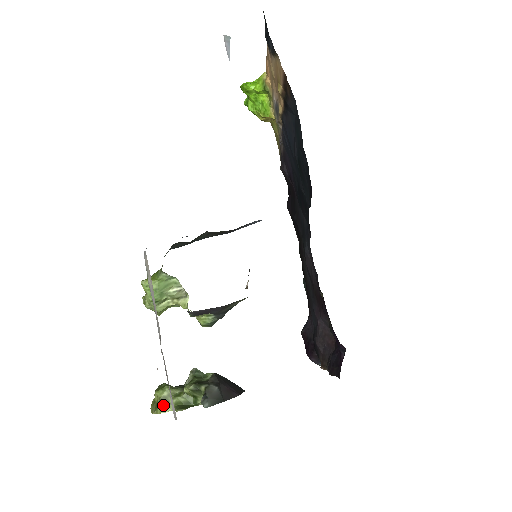
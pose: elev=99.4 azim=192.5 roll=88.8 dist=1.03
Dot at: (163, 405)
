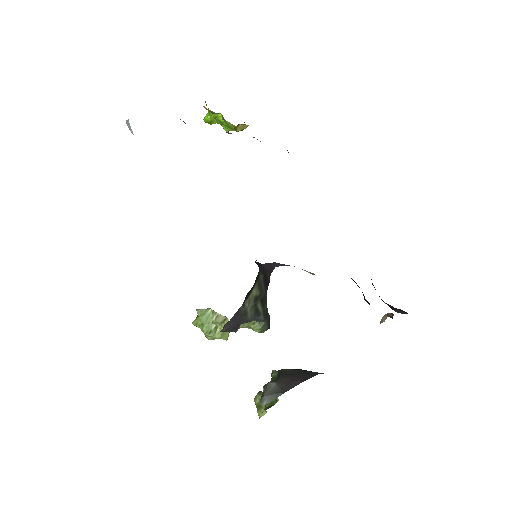
Dot at: (259, 411)
